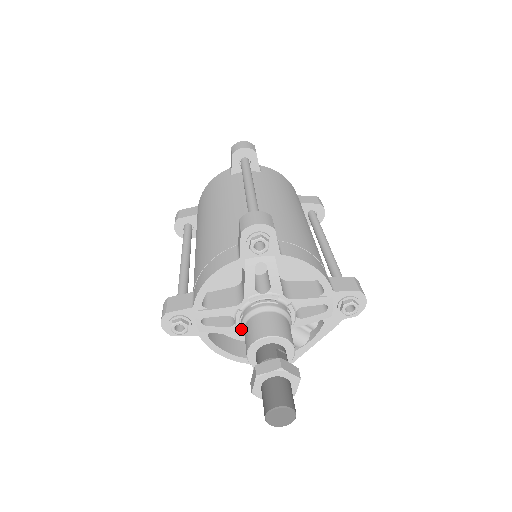
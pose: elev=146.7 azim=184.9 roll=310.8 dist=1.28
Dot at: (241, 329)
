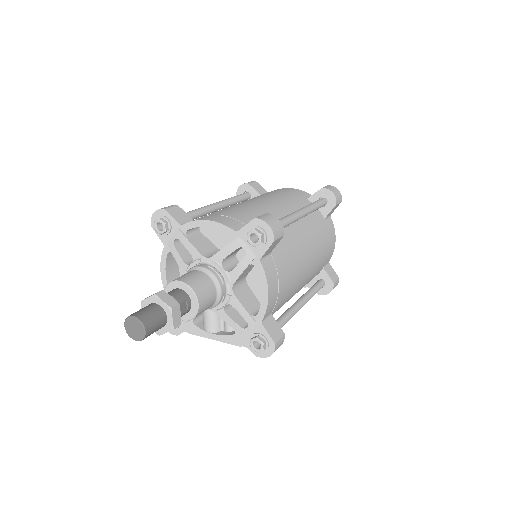
Dot at: (187, 271)
